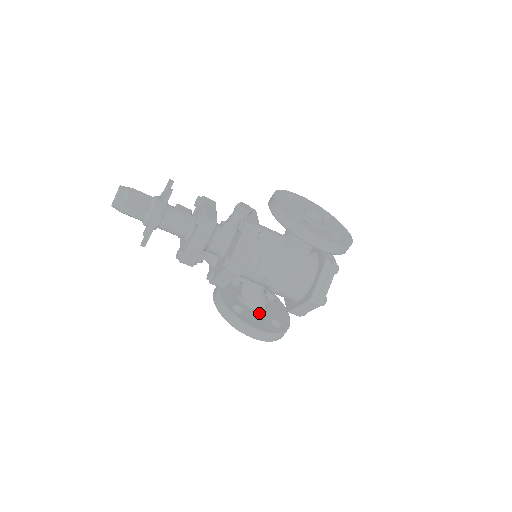
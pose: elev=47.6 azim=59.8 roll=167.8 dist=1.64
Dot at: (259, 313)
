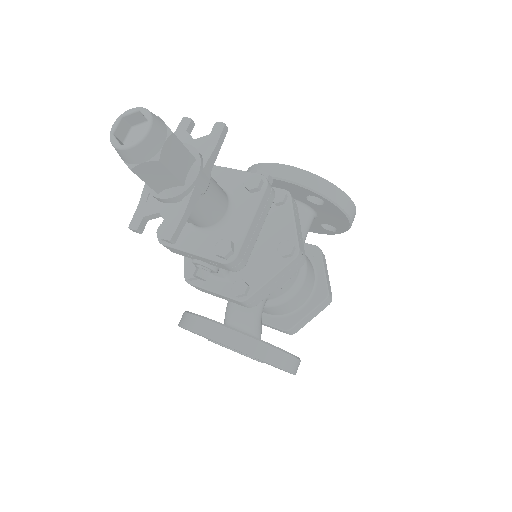
Dot at: occluded
